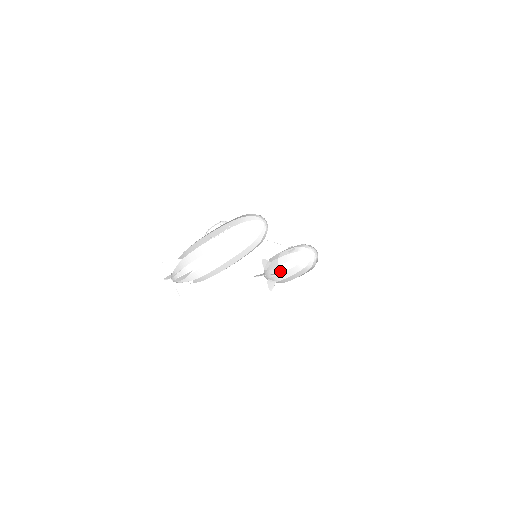
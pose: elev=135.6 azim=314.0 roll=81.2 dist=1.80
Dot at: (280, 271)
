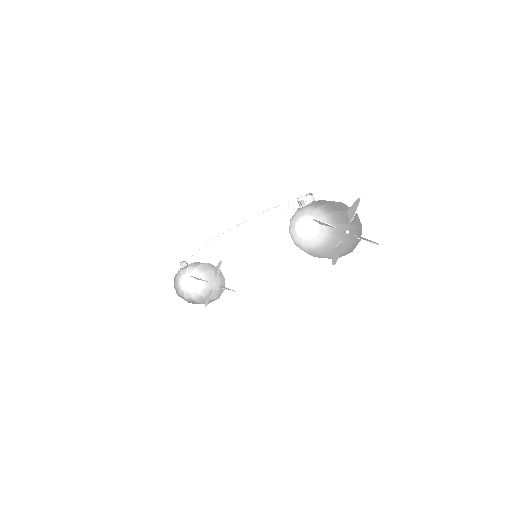
Dot at: (222, 287)
